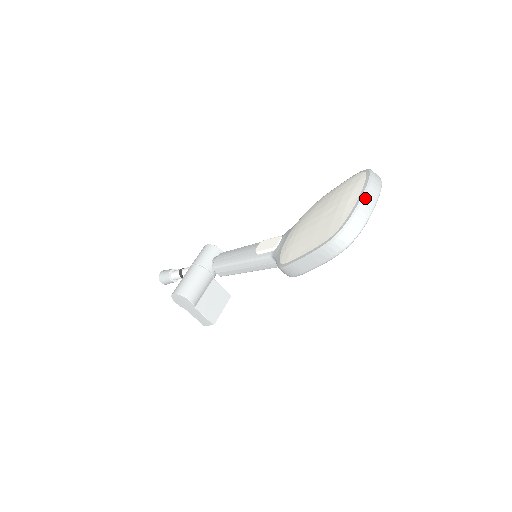
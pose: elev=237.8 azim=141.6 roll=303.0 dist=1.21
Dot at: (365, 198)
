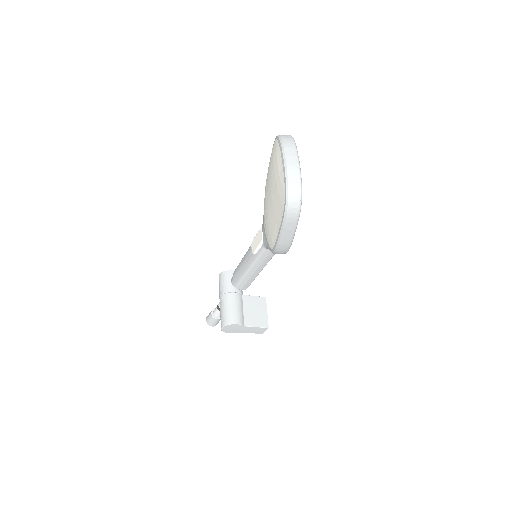
Dot at: (287, 160)
